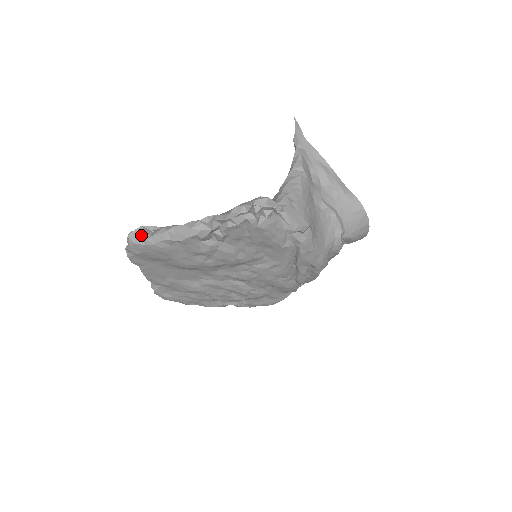
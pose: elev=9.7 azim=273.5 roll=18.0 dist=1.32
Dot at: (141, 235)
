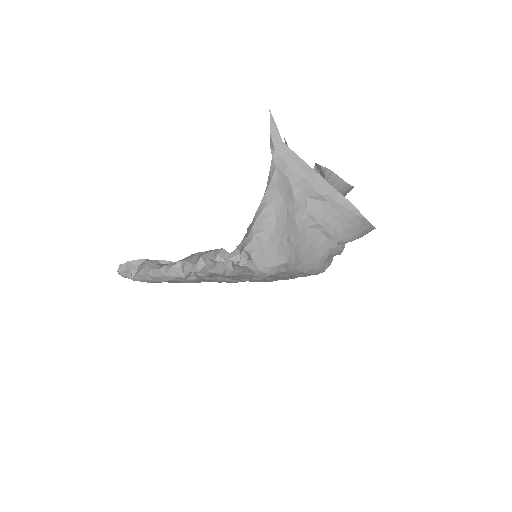
Dot at: (128, 271)
